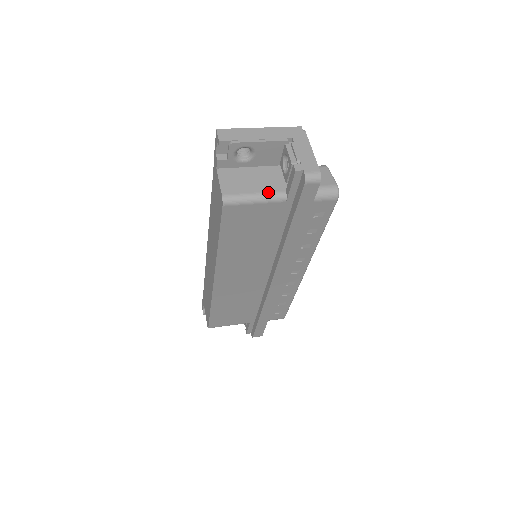
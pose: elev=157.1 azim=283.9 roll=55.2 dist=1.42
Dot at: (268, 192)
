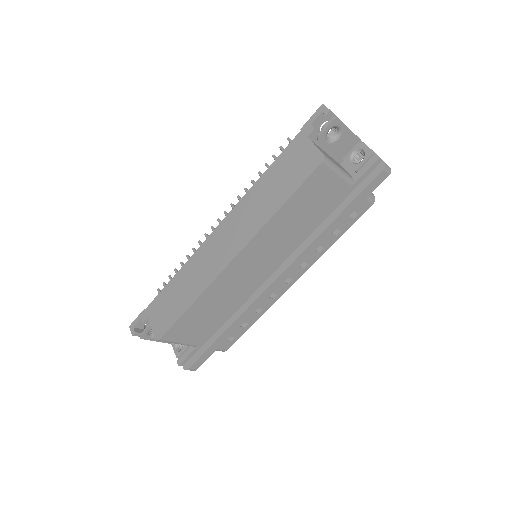
Dot at: occluded
